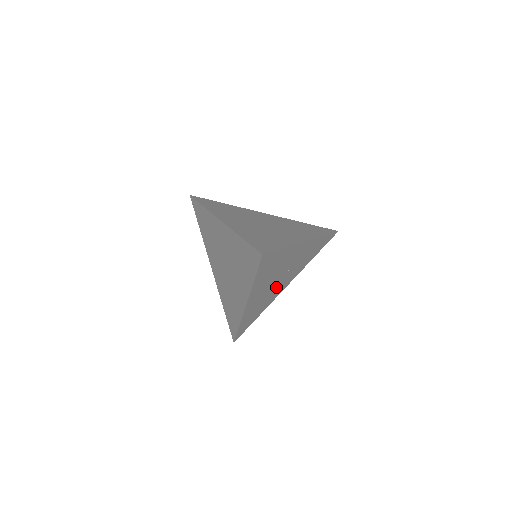
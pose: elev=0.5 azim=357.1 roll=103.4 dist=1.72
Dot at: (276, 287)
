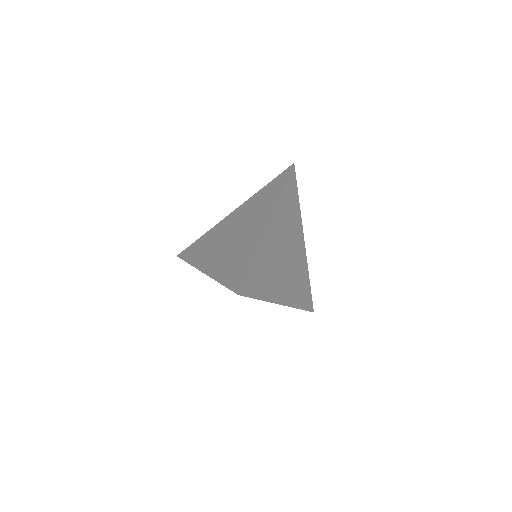
Dot at: (293, 259)
